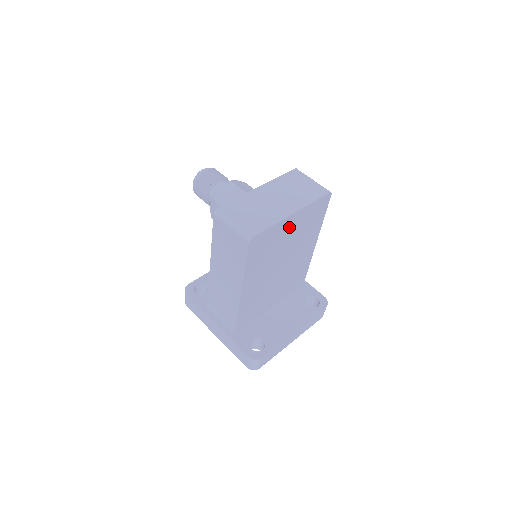
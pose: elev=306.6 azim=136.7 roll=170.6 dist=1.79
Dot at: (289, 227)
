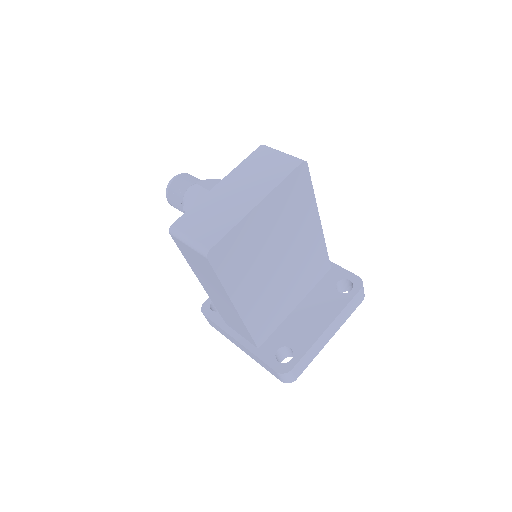
Dot at: (262, 220)
